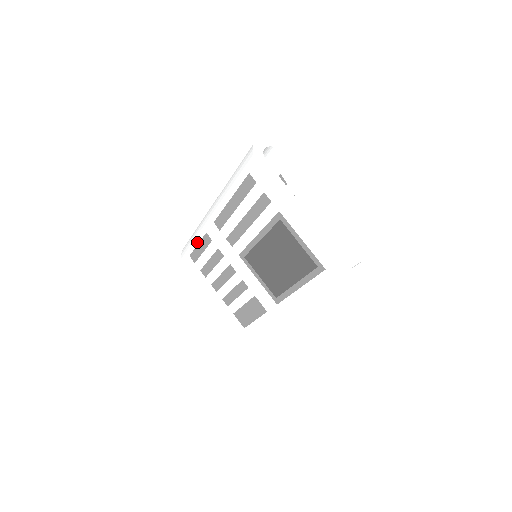
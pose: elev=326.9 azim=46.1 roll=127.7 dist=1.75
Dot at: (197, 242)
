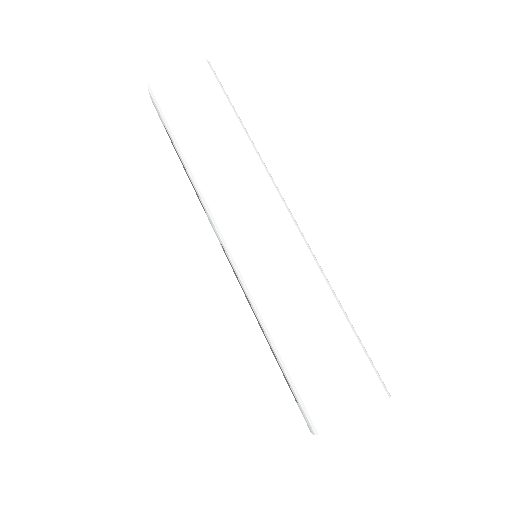
Dot at: (184, 166)
